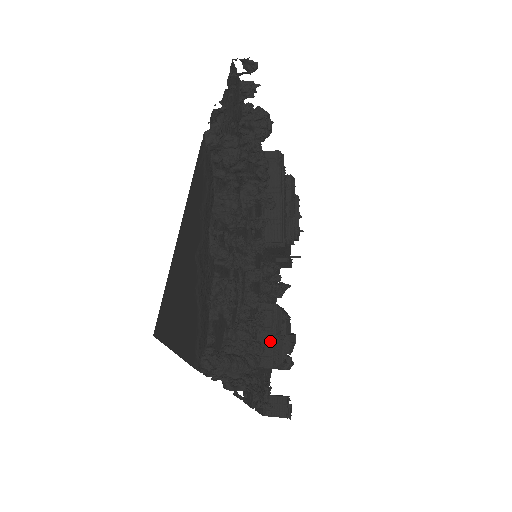
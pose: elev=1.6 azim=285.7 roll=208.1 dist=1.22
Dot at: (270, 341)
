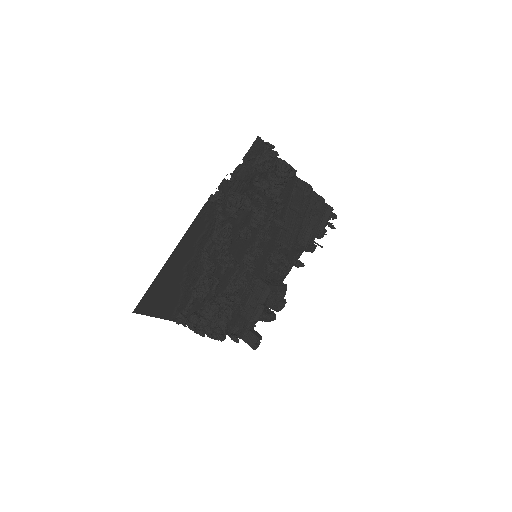
Dot at: (254, 305)
